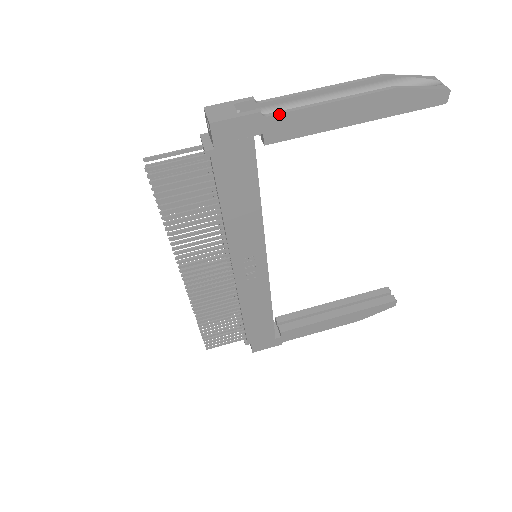
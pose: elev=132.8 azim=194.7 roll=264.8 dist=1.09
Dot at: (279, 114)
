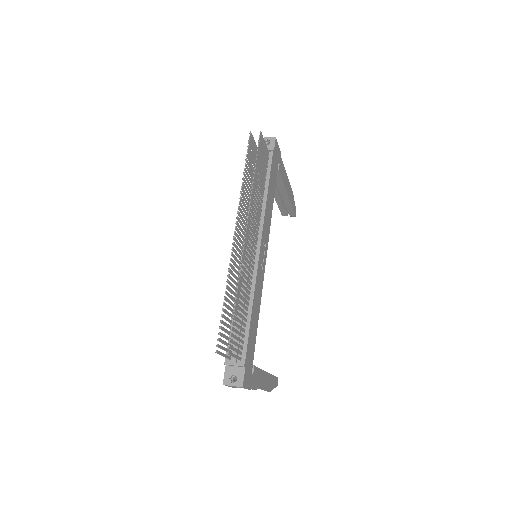
Dot at: (282, 161)
